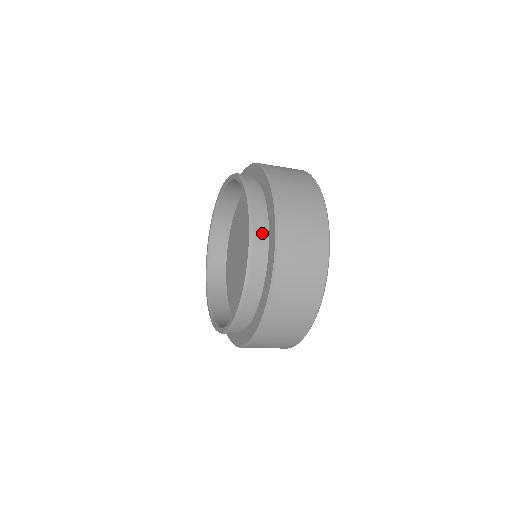
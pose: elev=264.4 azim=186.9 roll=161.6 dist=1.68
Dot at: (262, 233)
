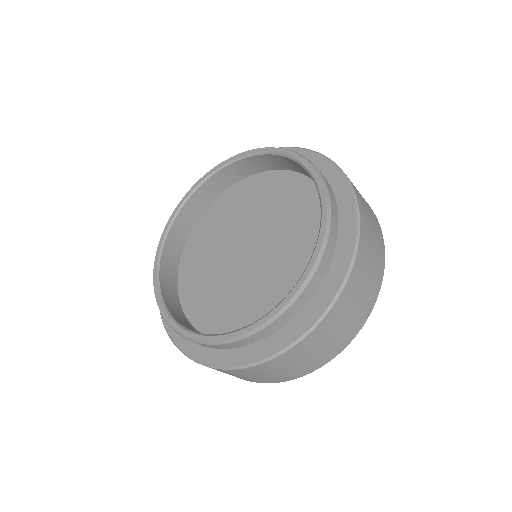
Dot at: (311, 294)
